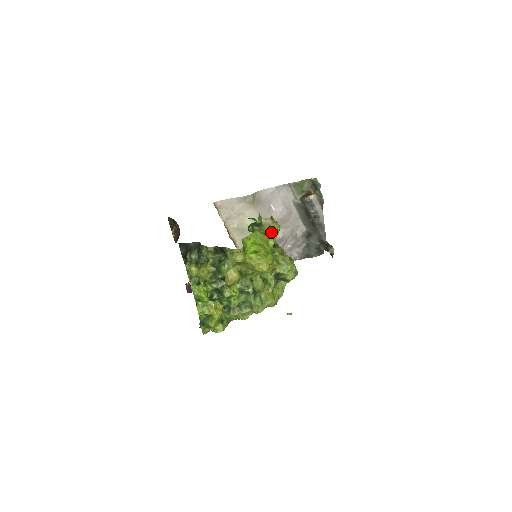
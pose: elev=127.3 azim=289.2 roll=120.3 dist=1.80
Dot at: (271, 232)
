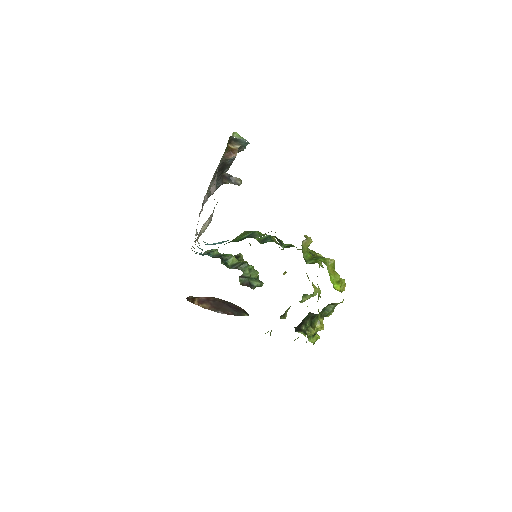
Dot at: occluded
